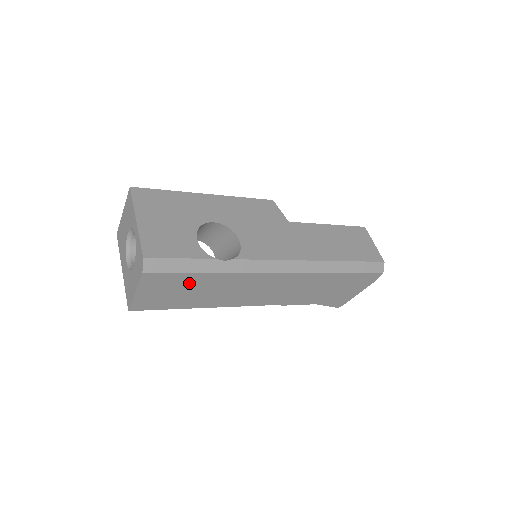
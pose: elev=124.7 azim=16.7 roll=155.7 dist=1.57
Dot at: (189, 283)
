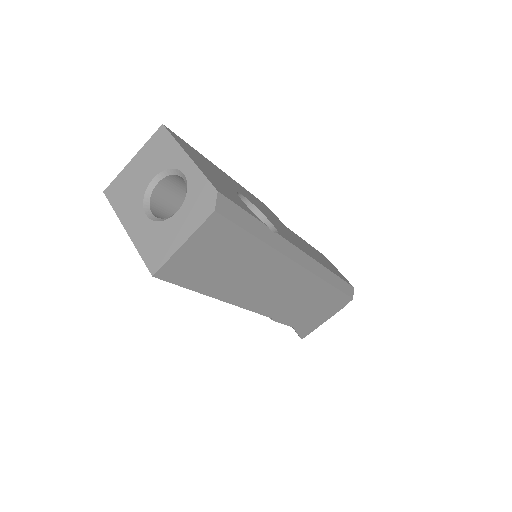
Dot at: (237, 249)
